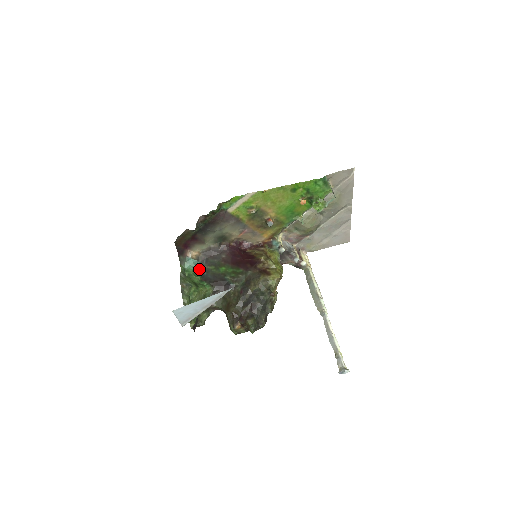
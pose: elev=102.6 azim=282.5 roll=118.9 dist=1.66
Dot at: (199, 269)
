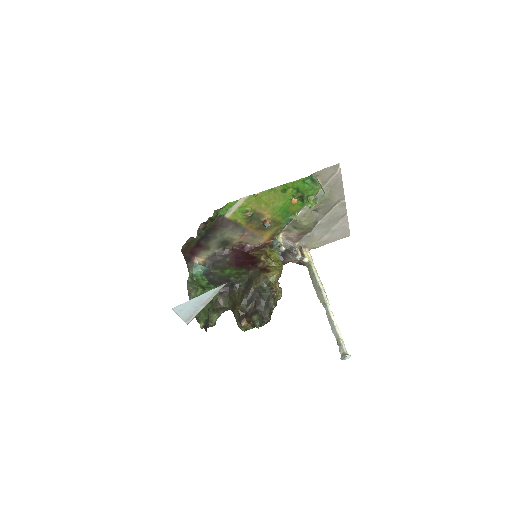
Dot at: (206, 274)
